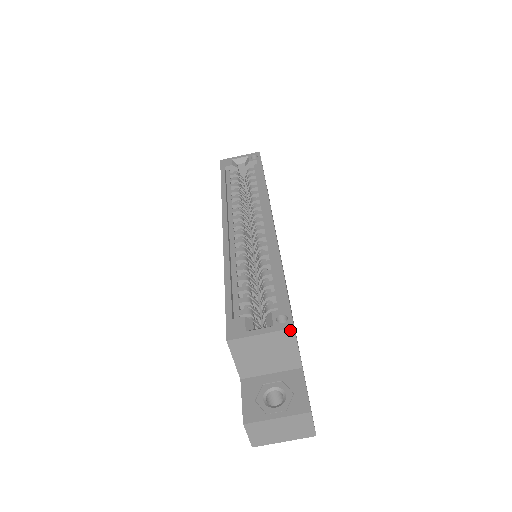
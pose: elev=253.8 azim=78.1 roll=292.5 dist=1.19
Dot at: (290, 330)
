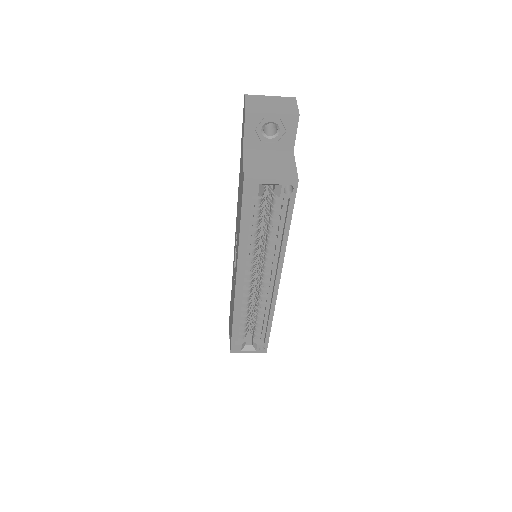
Dot at: (264, 352)
